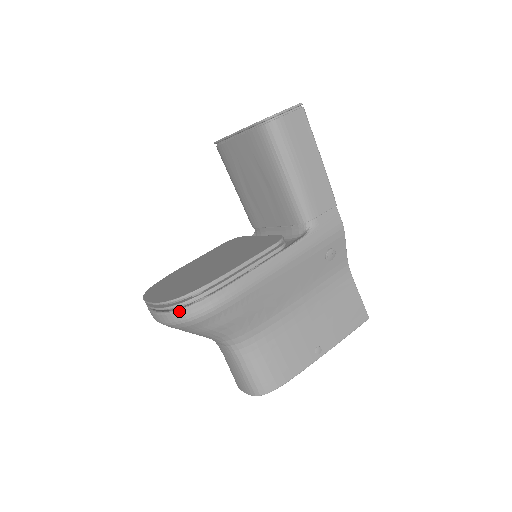
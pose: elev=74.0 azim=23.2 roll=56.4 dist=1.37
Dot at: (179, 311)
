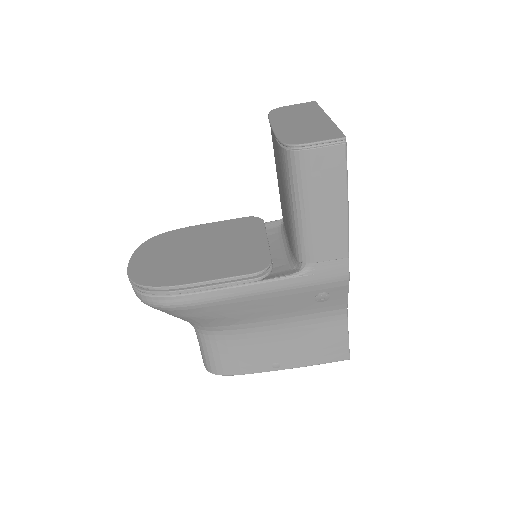
Dot at: (138, 293)
